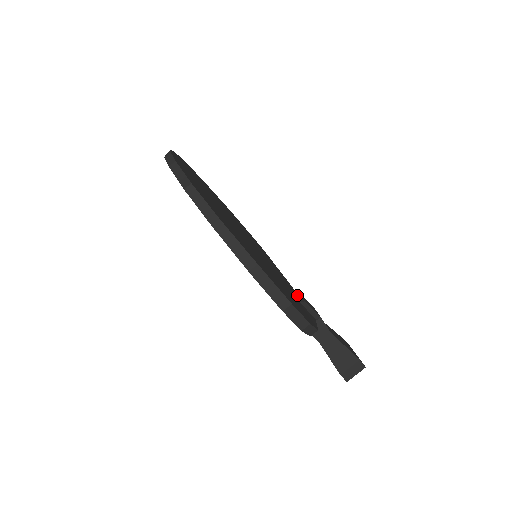
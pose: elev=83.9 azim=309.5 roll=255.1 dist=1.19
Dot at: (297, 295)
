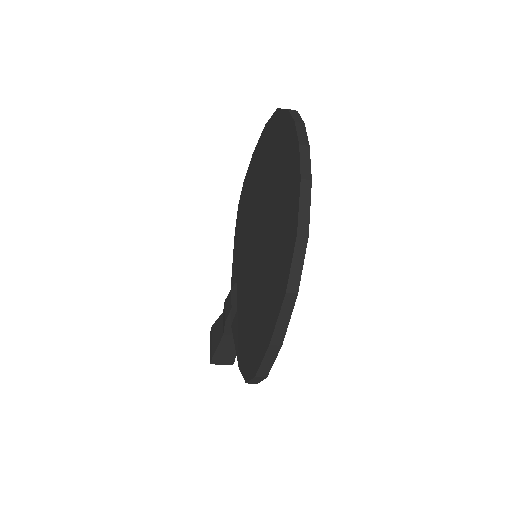
Dot at: occluded
